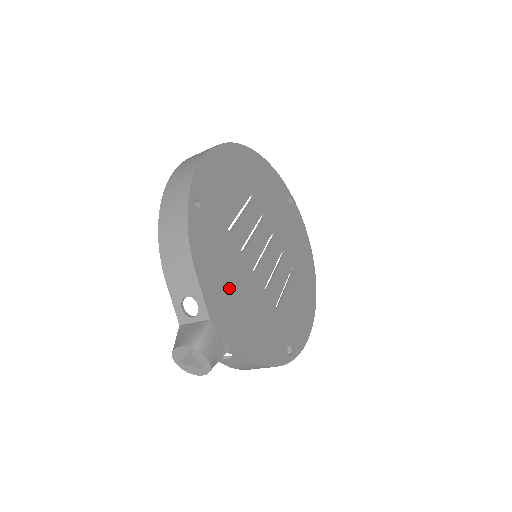
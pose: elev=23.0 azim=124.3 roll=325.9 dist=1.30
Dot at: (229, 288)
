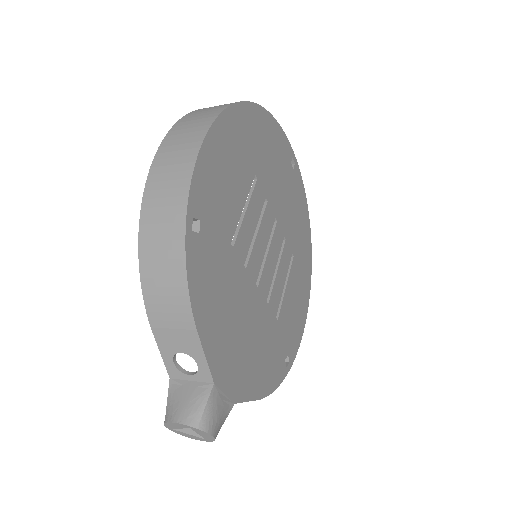
Dot at: (232, 326)
